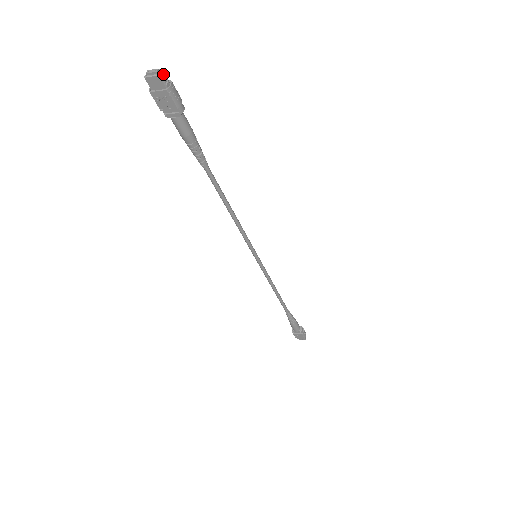
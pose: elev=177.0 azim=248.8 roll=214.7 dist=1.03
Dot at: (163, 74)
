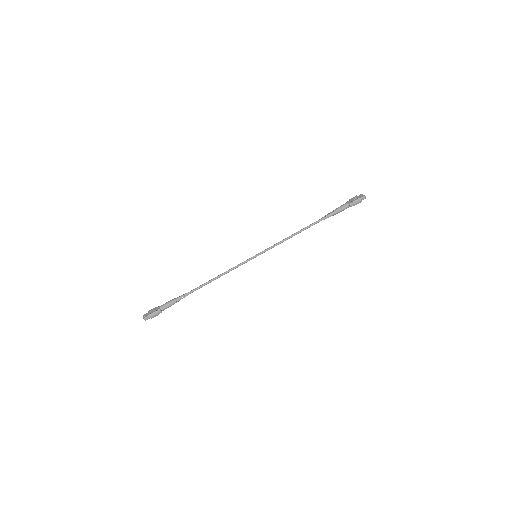
Dot at: (145, 318)
